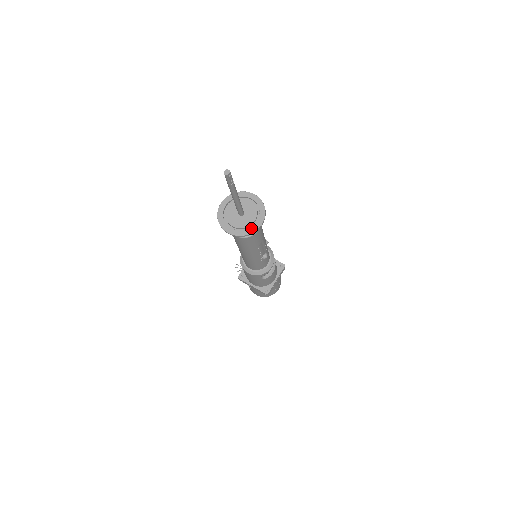
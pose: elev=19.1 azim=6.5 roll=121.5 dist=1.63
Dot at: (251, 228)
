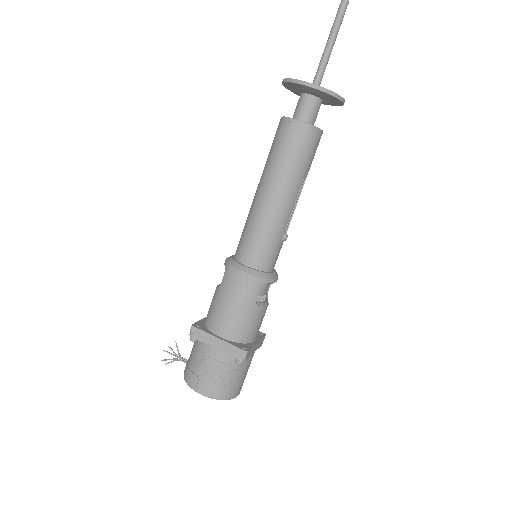
Dot at: (334, 94)
